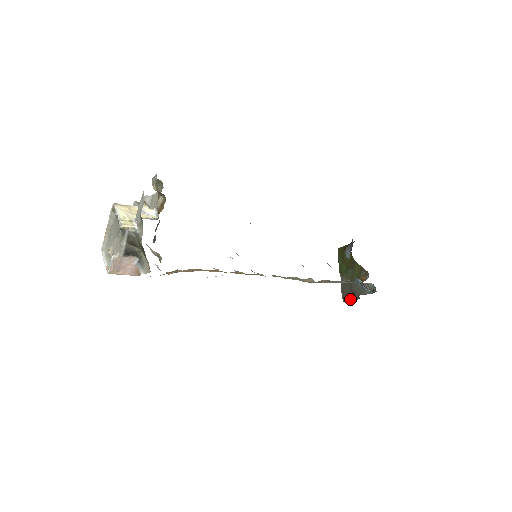
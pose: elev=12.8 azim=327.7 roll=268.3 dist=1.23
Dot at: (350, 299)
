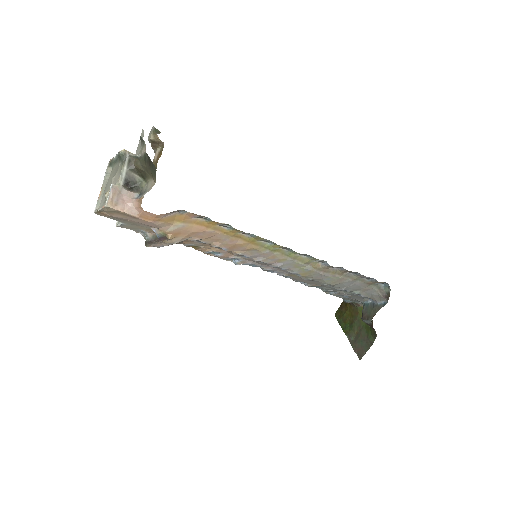
Dot at: (366, 349)
